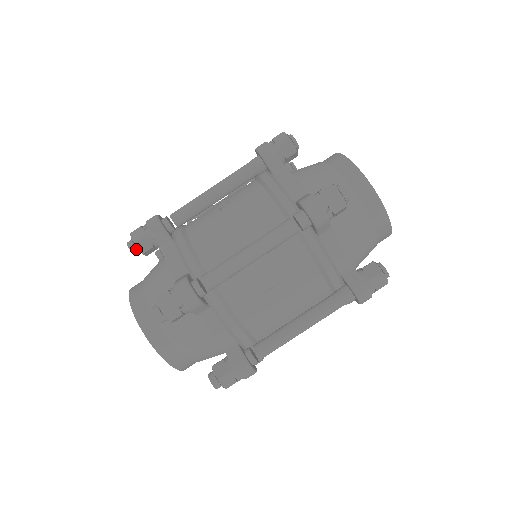
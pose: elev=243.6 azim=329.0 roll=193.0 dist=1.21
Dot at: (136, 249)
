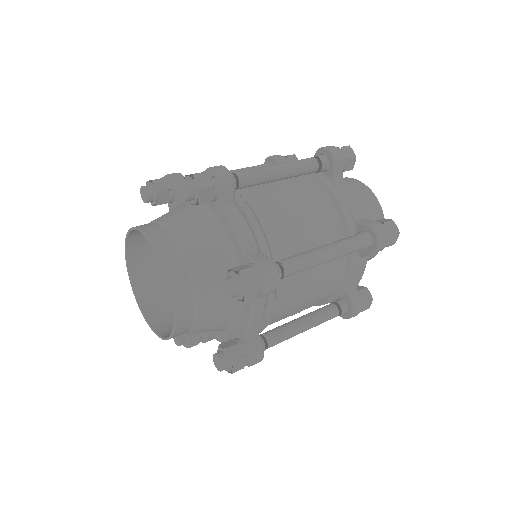
Dot at: (151, 190)
